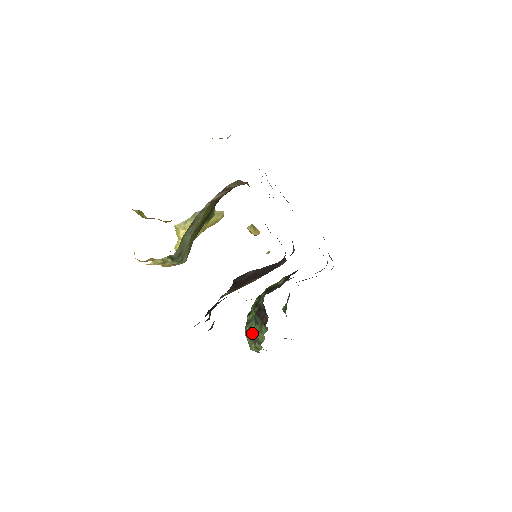
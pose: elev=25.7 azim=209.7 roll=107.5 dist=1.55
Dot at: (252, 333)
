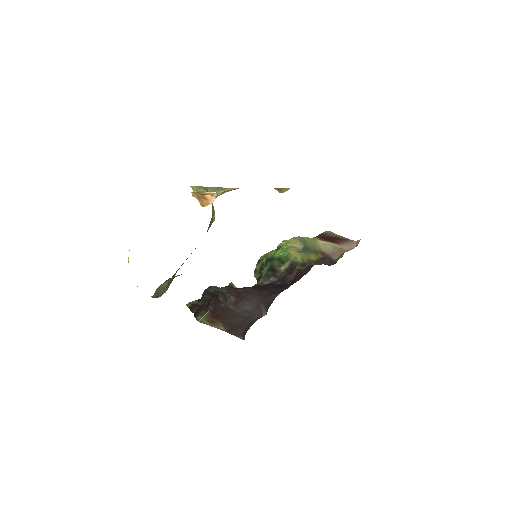
Dot at: occluded
